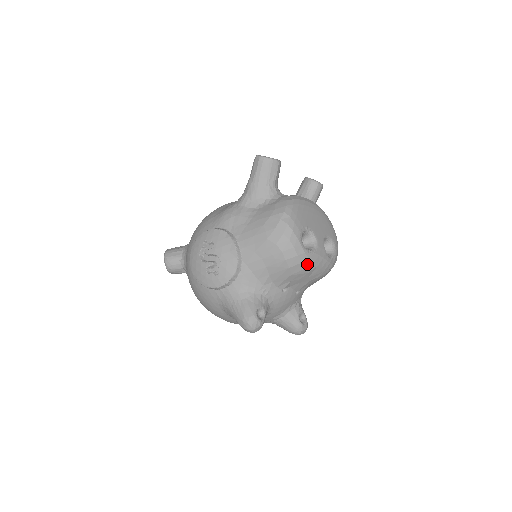
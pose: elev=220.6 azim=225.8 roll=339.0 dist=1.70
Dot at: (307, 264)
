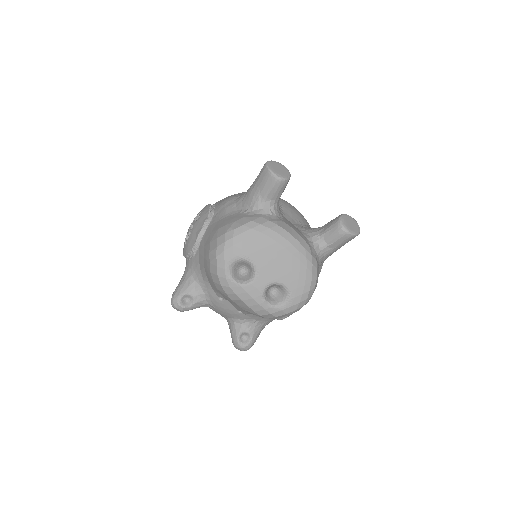
Dot at: (228, 290)
